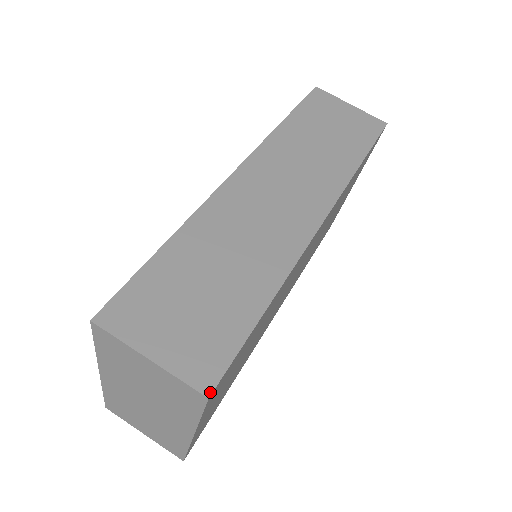
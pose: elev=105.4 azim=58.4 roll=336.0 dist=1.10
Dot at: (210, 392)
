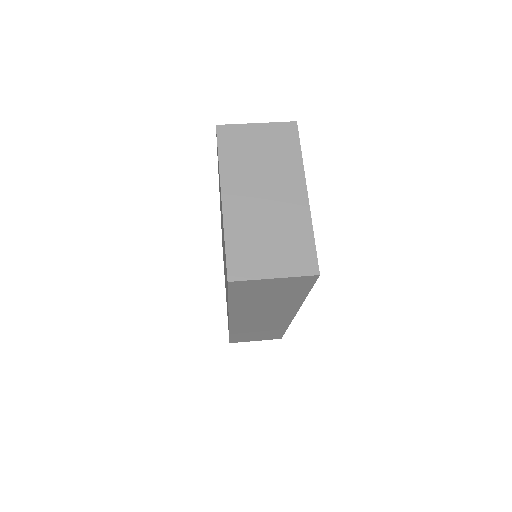
Dot at: (295, 123)
